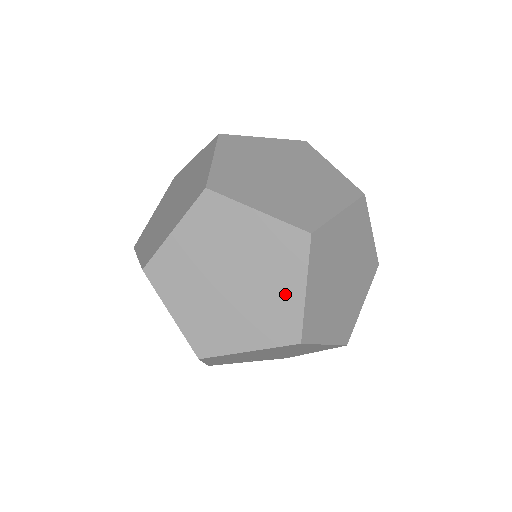
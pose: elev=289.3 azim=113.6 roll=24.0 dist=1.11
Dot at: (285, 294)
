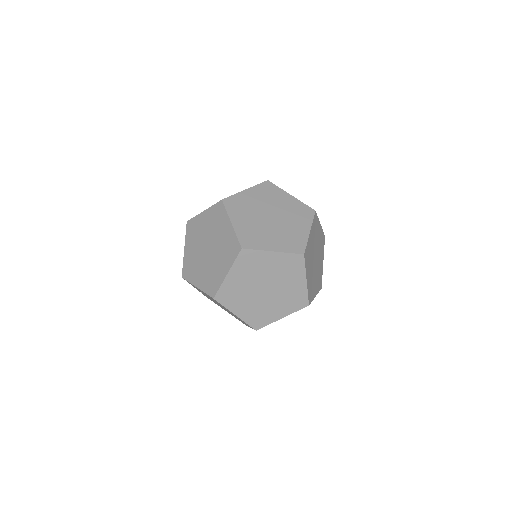
Dot at: (275, 312)
